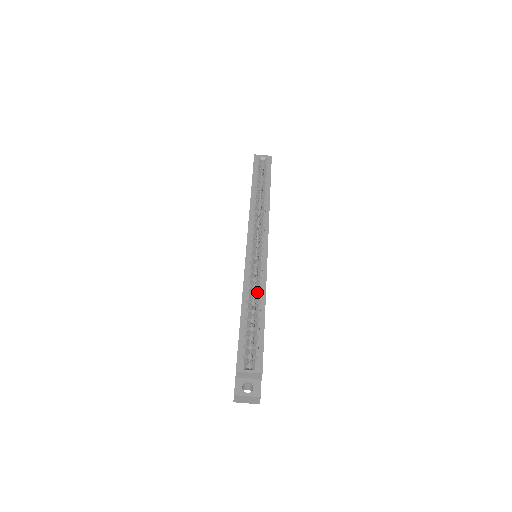
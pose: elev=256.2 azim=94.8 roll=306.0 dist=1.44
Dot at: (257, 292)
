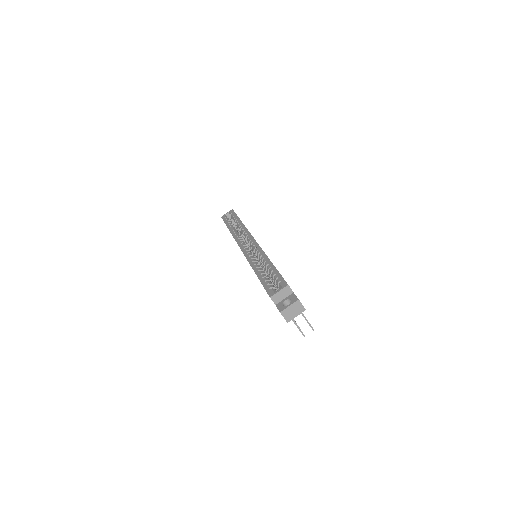
Dot at: (261, 260)
